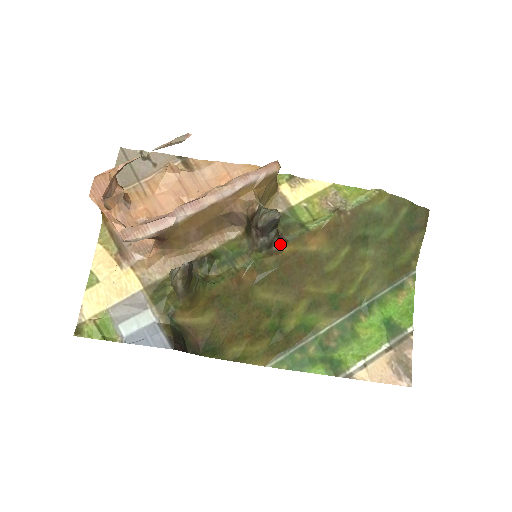
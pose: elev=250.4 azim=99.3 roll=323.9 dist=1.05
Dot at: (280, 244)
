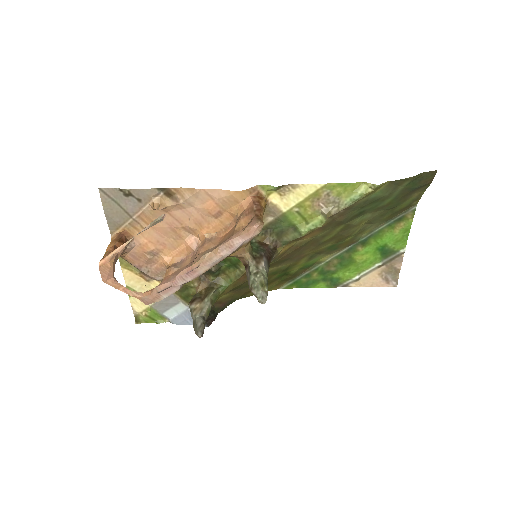
Dot at: (275, 256)
